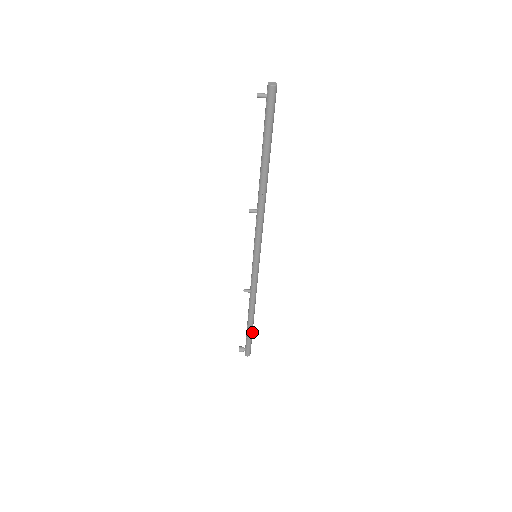
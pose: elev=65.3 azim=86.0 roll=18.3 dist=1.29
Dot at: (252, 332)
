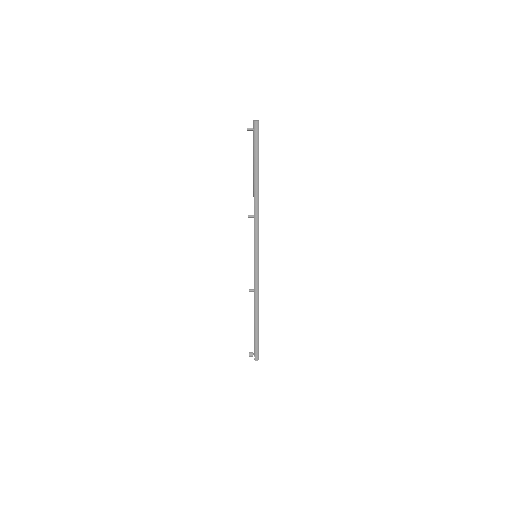
Dot at: occluded
